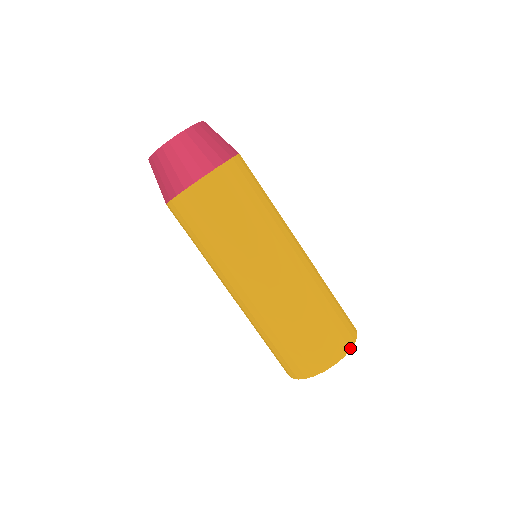
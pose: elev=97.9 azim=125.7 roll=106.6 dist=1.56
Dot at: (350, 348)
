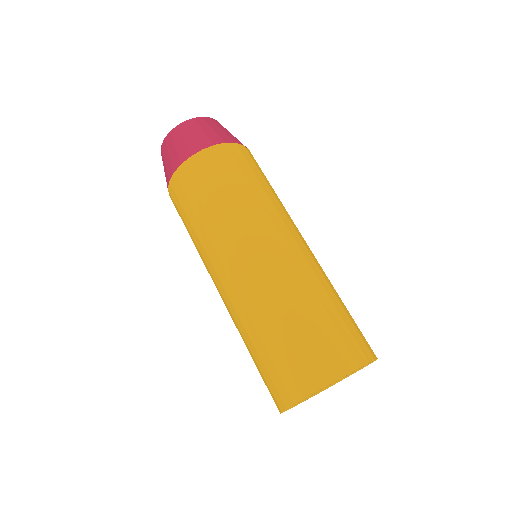
Dot at: (359, 366)
